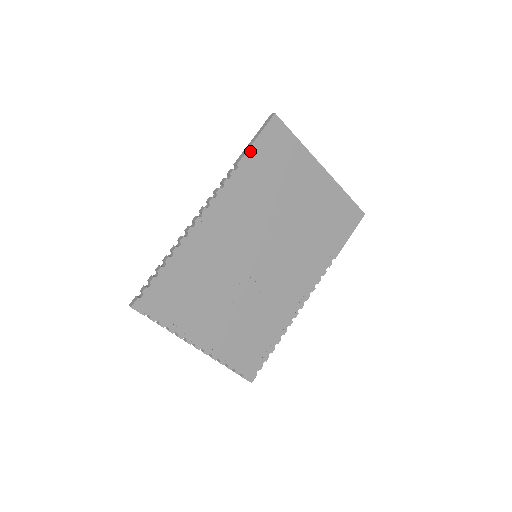
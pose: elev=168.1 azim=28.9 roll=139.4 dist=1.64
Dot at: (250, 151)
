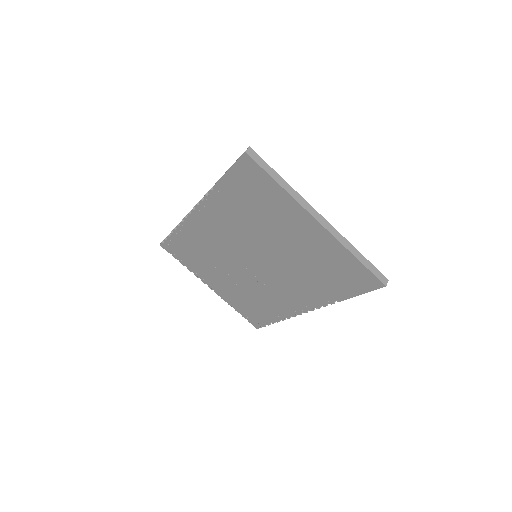
Dot at: (223, 179)
